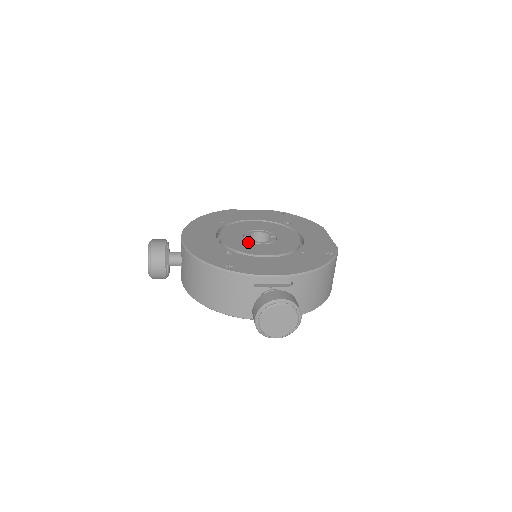
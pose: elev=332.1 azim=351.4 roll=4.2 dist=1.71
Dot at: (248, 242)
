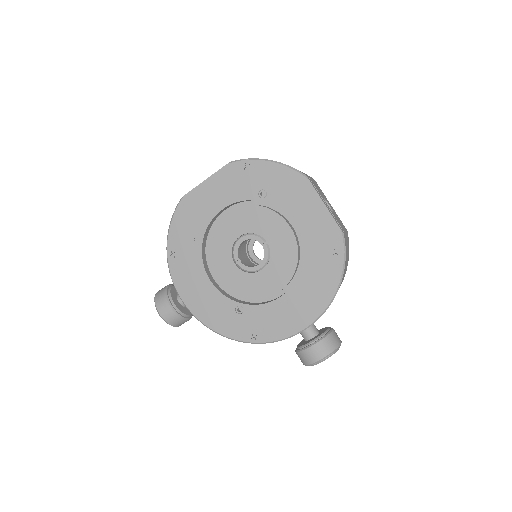
Dot at: (245, 274)
